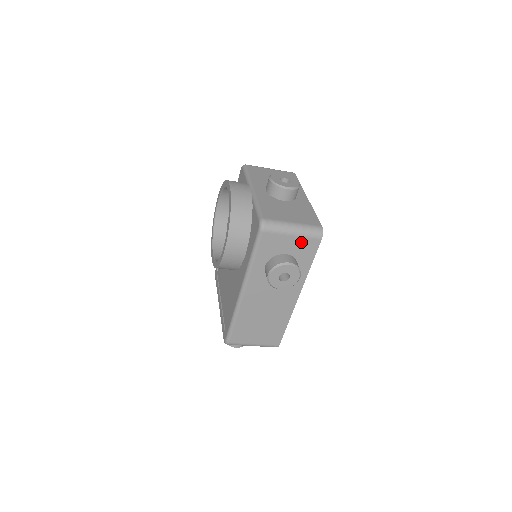
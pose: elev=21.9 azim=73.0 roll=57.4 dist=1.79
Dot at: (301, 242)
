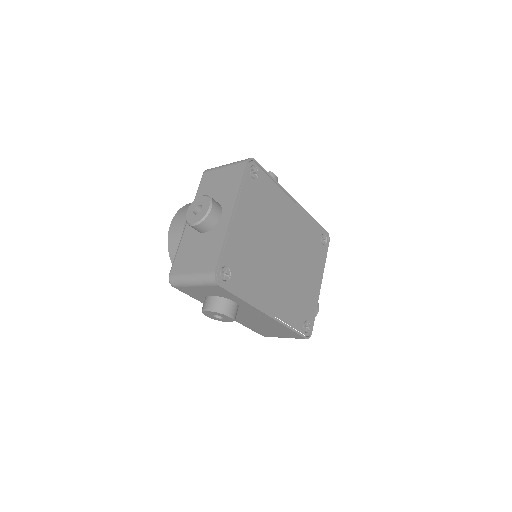
Dot at: (208, 288)
